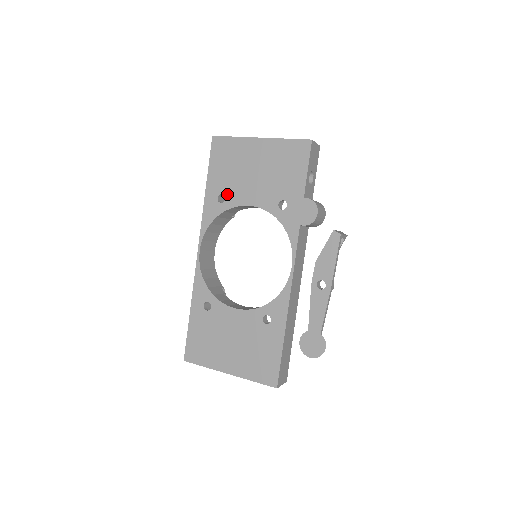
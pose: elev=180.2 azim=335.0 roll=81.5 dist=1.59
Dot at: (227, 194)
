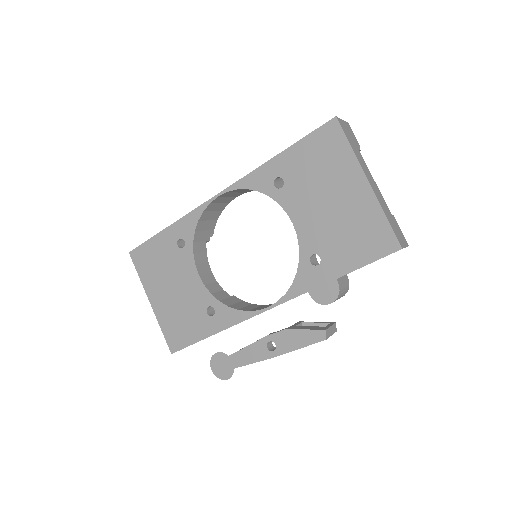
Dot at: (287, 186)
